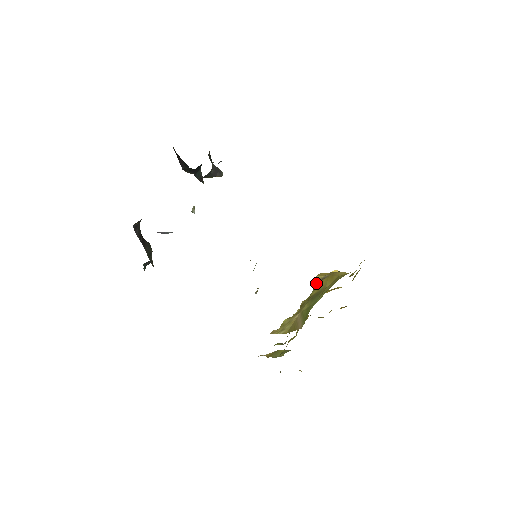
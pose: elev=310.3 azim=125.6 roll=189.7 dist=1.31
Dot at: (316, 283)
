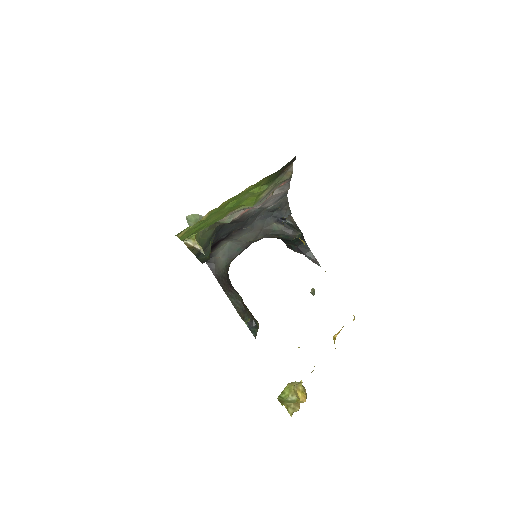
Dot at: occluded
